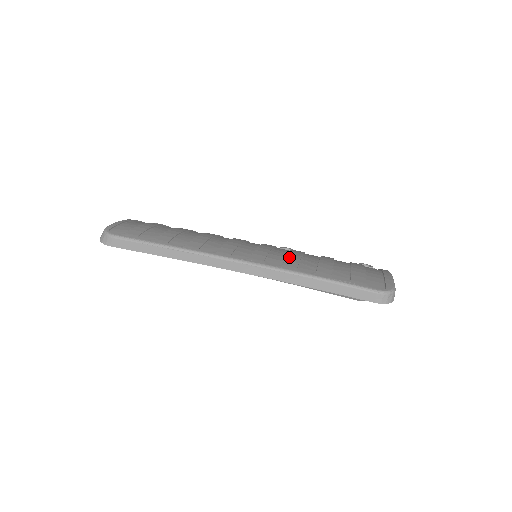
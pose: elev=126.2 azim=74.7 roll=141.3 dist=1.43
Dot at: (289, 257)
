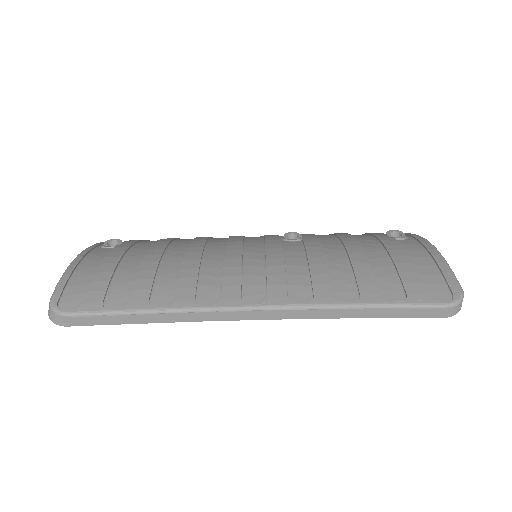
Dot at: (314, 274)
